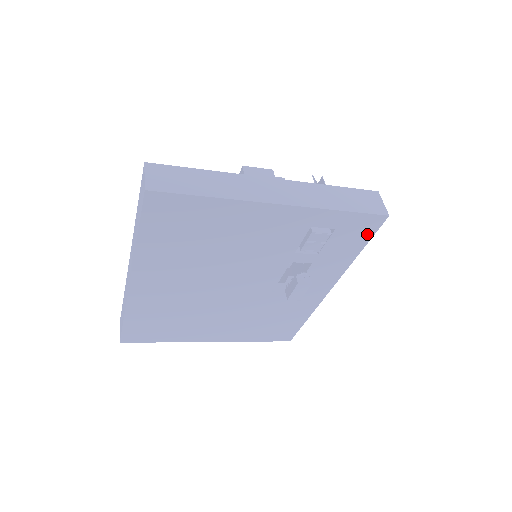
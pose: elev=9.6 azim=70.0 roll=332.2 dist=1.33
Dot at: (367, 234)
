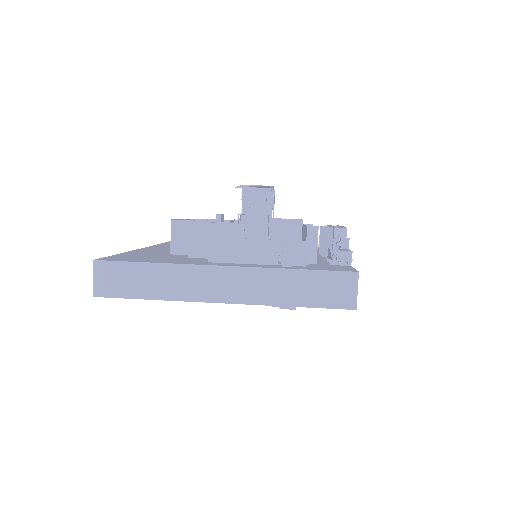
Dot at: occluded
